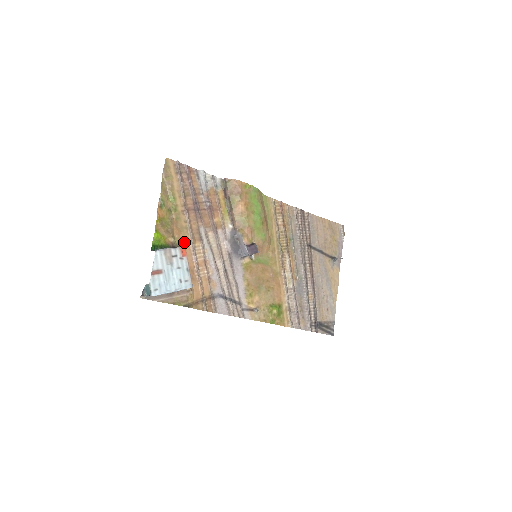
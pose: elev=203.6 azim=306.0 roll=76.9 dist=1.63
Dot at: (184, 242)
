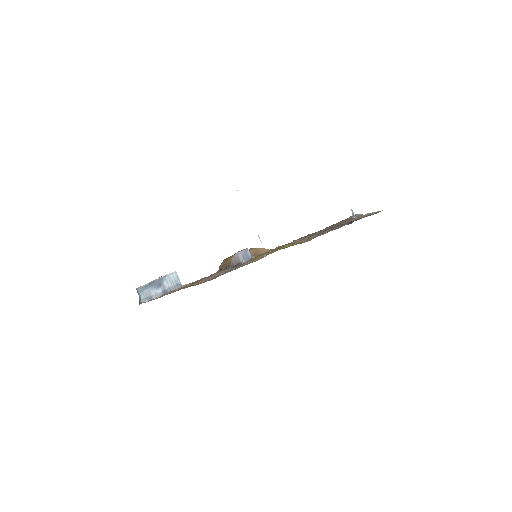
Dot at: occluded
